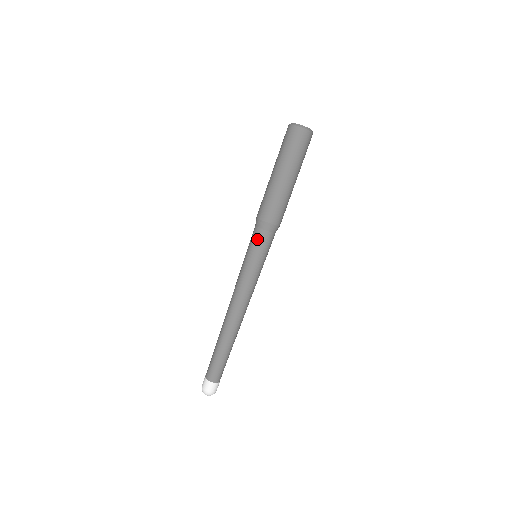
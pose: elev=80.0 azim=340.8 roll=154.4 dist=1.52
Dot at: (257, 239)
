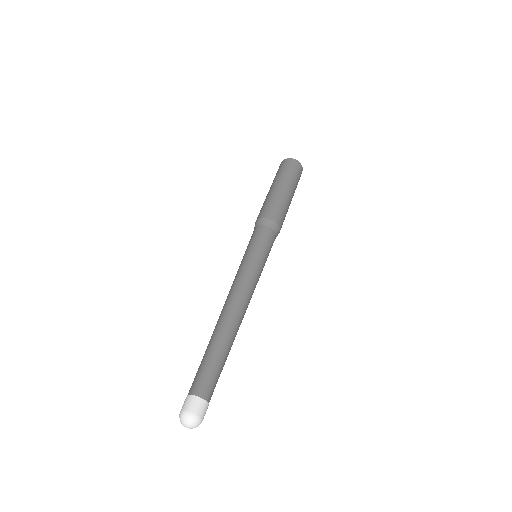
Dot at: occluded
